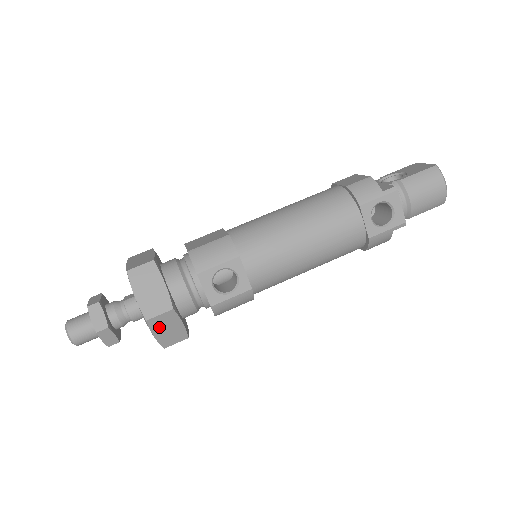
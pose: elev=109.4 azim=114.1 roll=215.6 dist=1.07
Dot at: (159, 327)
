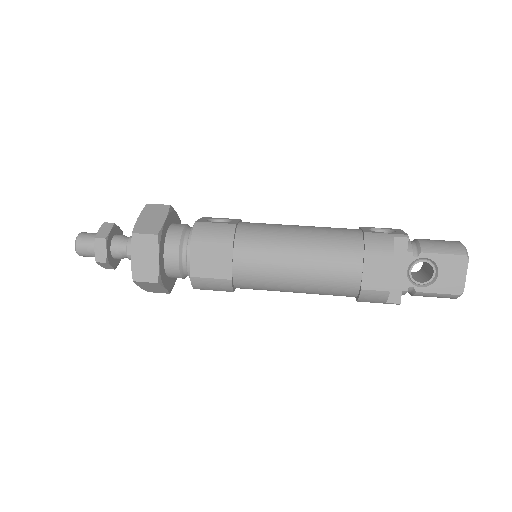
Dot at: (149, 213)
